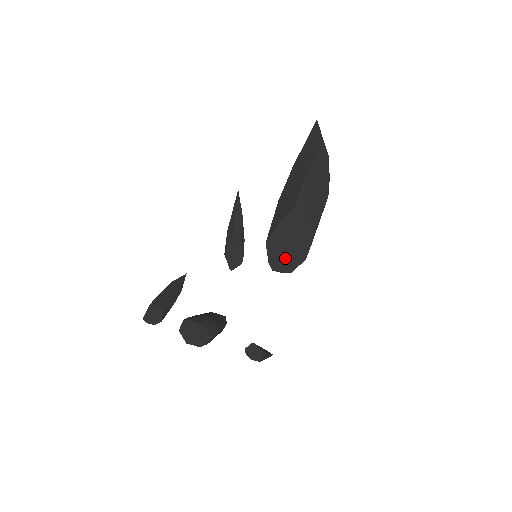
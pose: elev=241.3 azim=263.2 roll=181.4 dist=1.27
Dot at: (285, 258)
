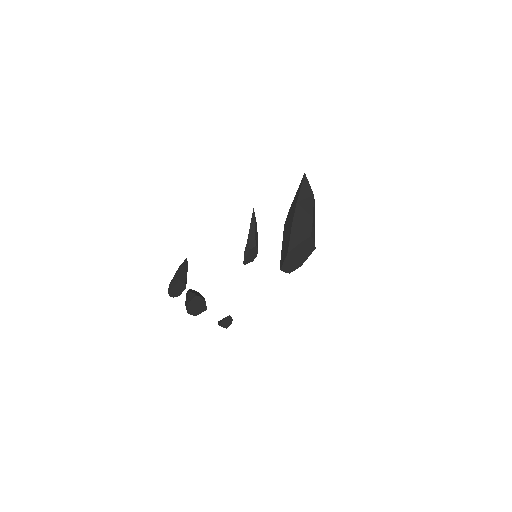
Dot at: (291, 264)
